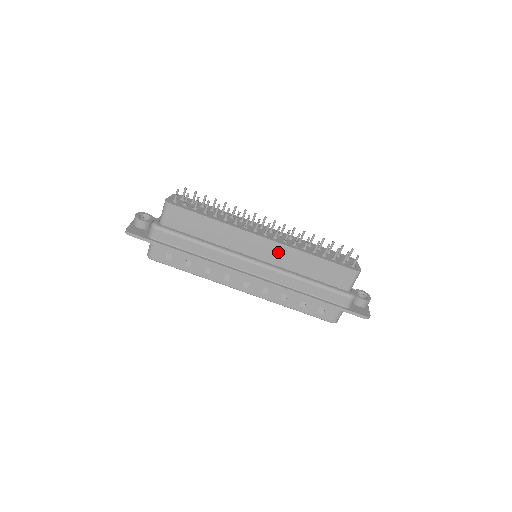
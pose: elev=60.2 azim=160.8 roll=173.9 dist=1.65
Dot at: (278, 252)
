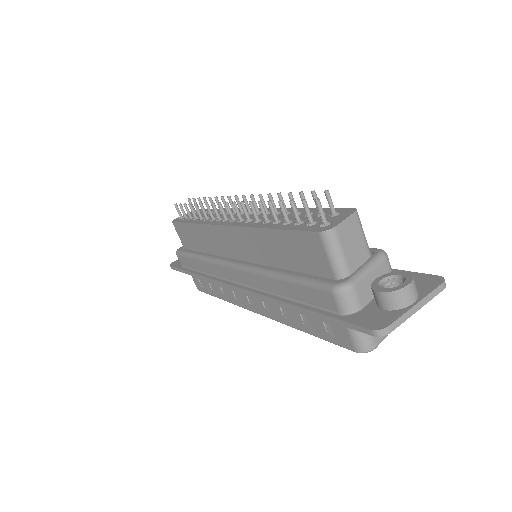
Dot at: (243, 241)
